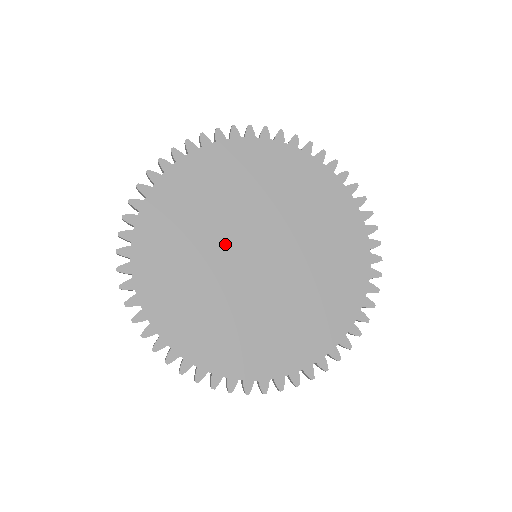
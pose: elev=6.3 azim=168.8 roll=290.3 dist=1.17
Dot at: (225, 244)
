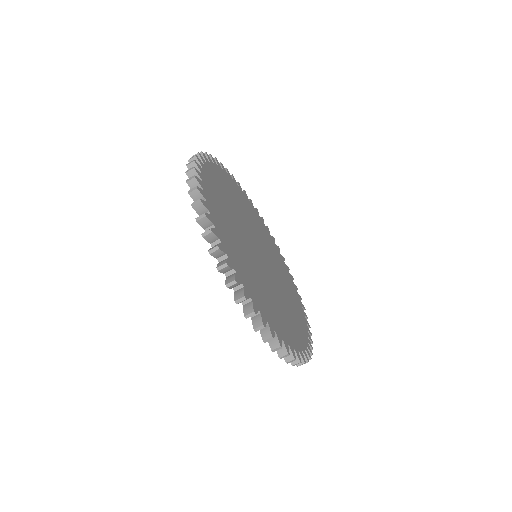
Dot at: (246, 238)
